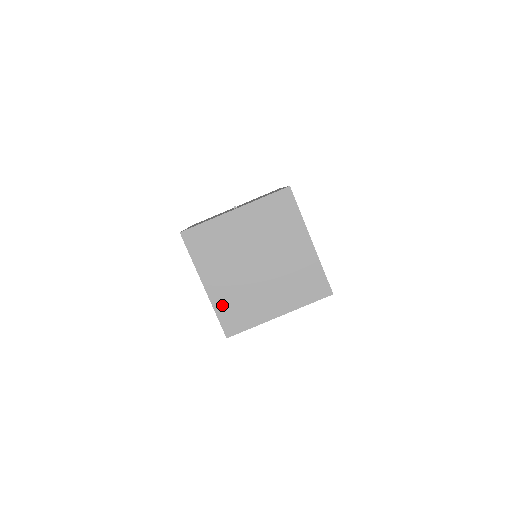
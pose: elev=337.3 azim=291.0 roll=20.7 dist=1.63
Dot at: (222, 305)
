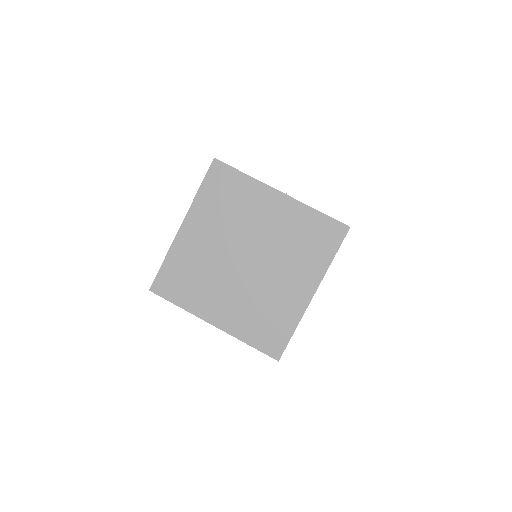
Dot at: (178, 259)
